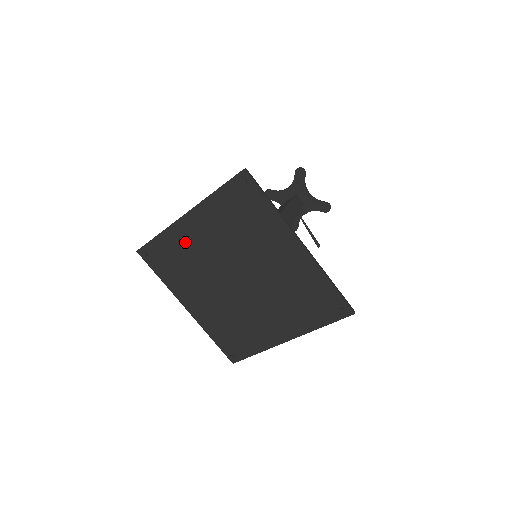
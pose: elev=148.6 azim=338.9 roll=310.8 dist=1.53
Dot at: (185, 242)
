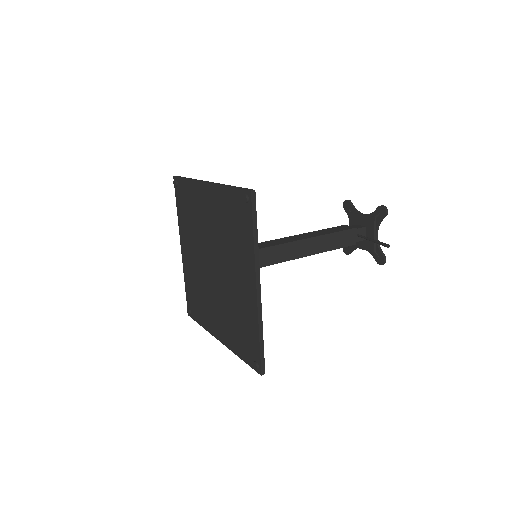
Dot at: (190, 271)
